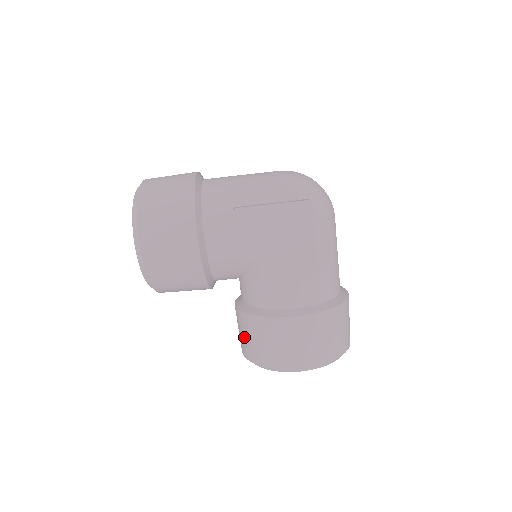
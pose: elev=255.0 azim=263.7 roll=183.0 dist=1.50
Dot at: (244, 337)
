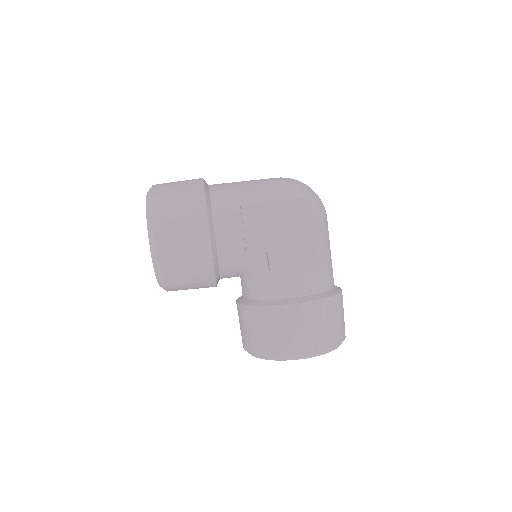
Dot at: (248, 331)
